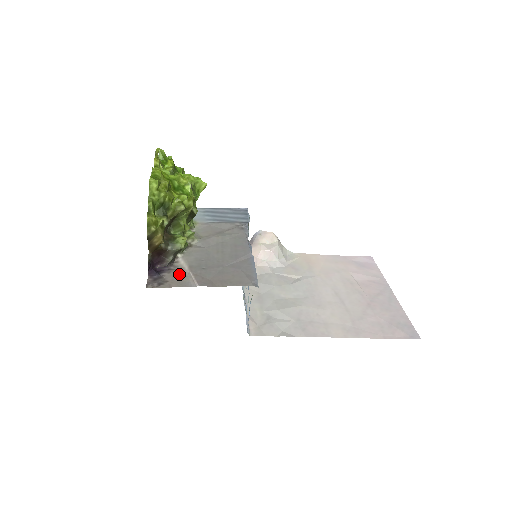
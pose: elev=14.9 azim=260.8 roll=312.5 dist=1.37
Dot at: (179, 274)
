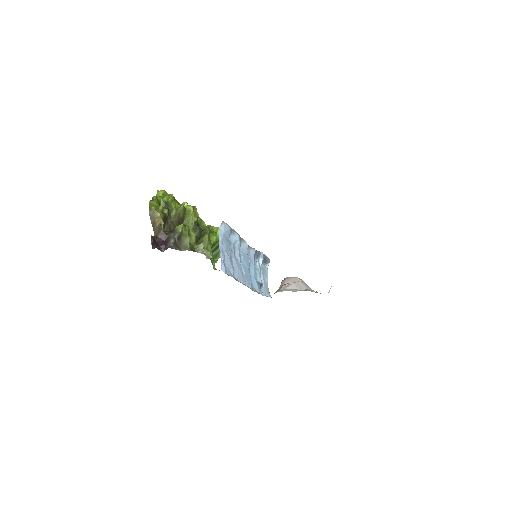
Dot at: occluded
